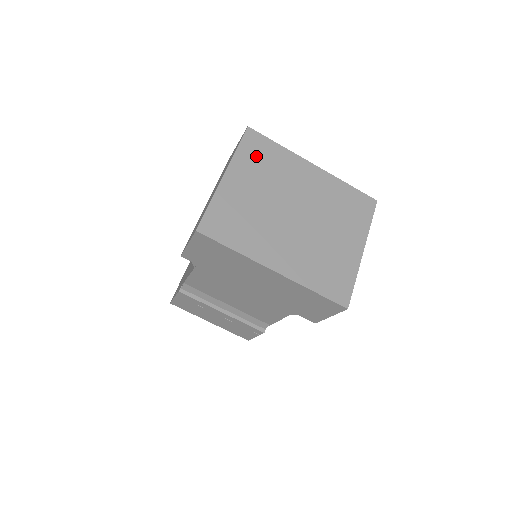
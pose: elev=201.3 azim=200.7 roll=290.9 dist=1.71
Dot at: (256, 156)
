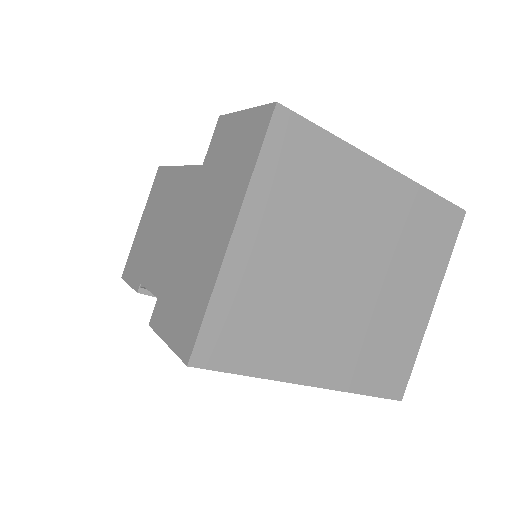
Dot at: (291, 174)
